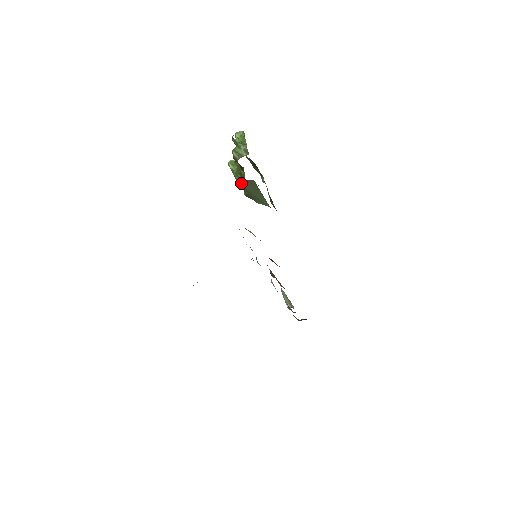
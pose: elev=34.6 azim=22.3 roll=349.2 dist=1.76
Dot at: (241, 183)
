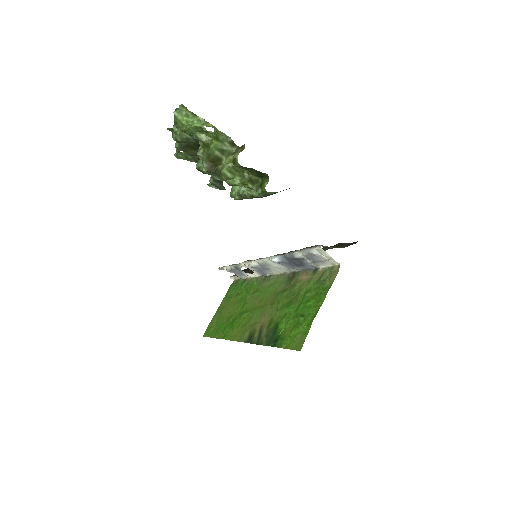
Dot at: occluded
